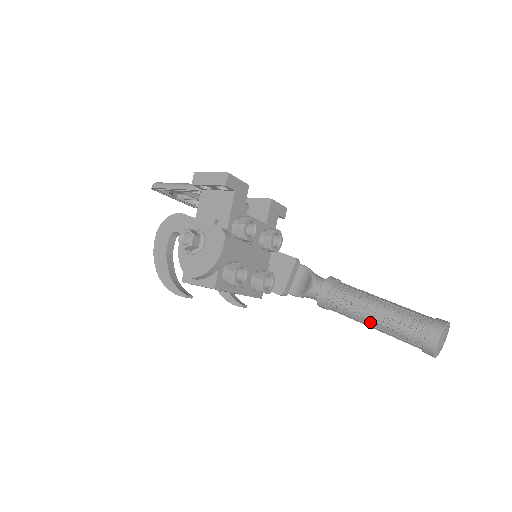
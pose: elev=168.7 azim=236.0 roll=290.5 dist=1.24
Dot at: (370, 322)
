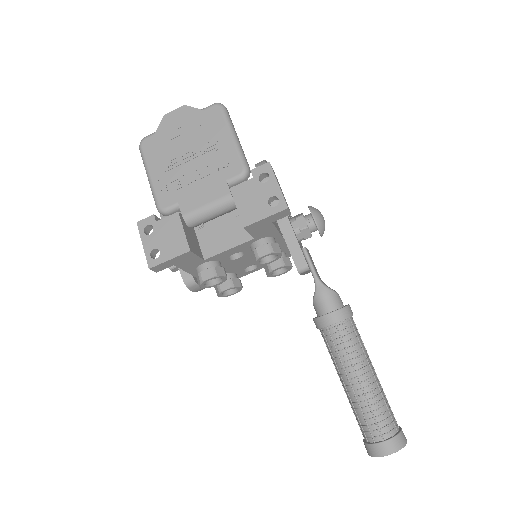
Dot at: occluded
